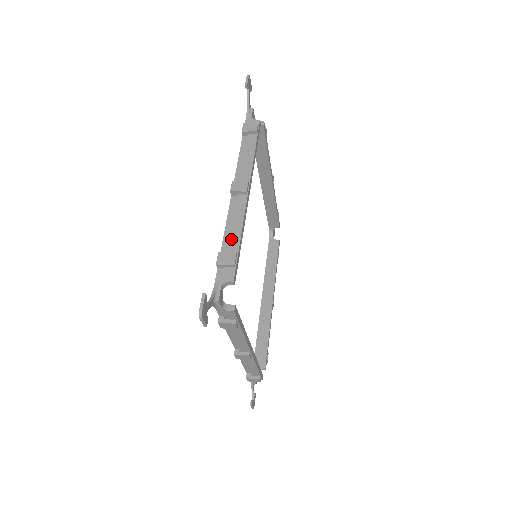
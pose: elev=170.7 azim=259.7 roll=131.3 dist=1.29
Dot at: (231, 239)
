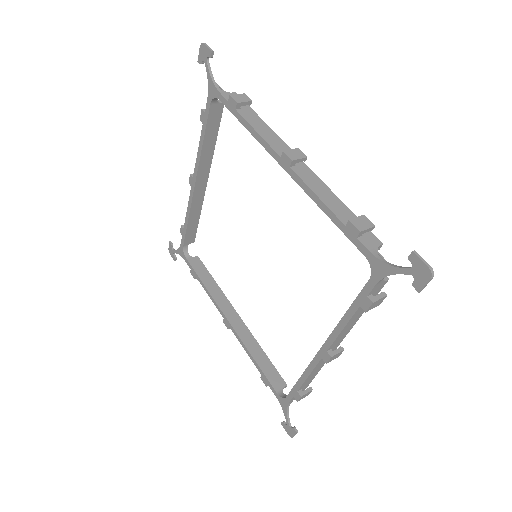
Dot at: (337, 207)
